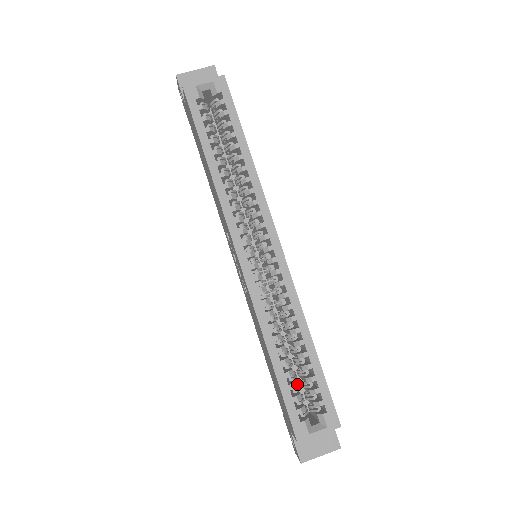
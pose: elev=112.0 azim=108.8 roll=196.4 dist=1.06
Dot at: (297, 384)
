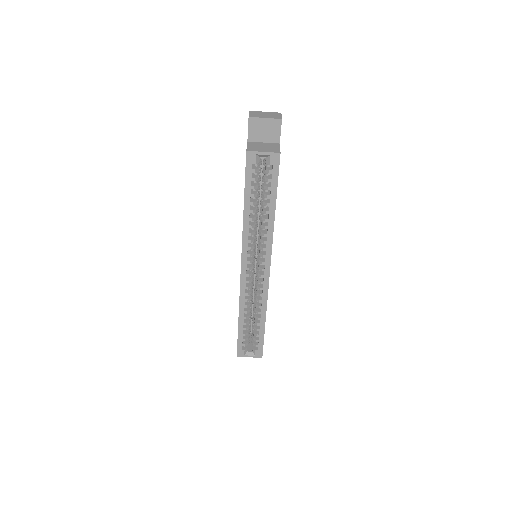
Dot at: occluded
